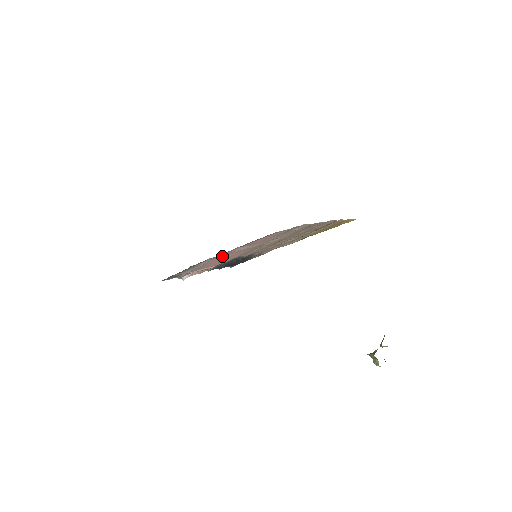
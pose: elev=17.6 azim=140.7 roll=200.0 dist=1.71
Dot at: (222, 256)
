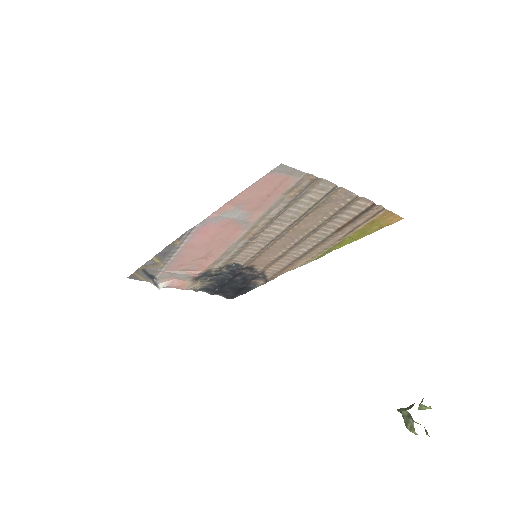
Dot at: (207, 230)
